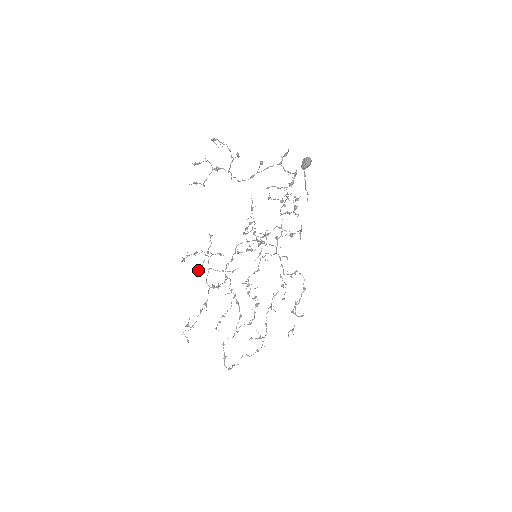
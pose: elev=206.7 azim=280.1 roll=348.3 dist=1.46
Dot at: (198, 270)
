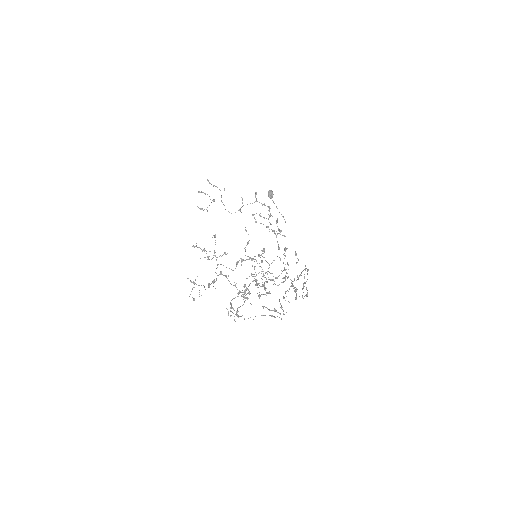
Dot at: occluded
